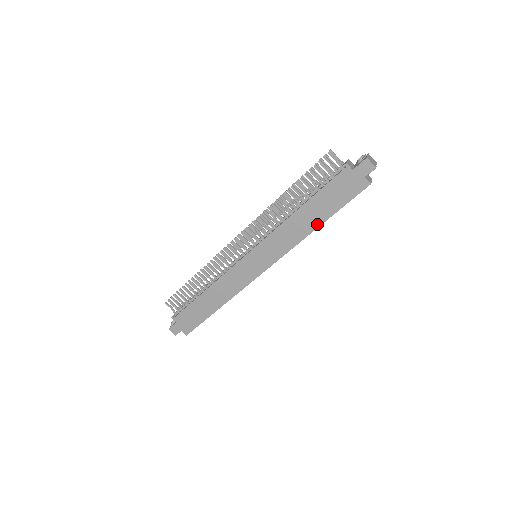
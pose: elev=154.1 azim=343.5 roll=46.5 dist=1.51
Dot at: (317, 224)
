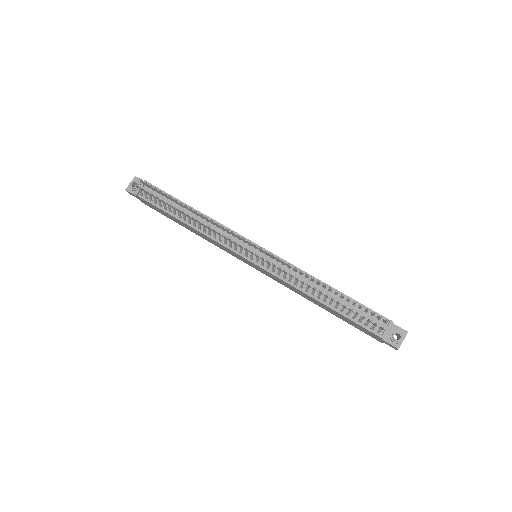
Dot at: (322, 307)
